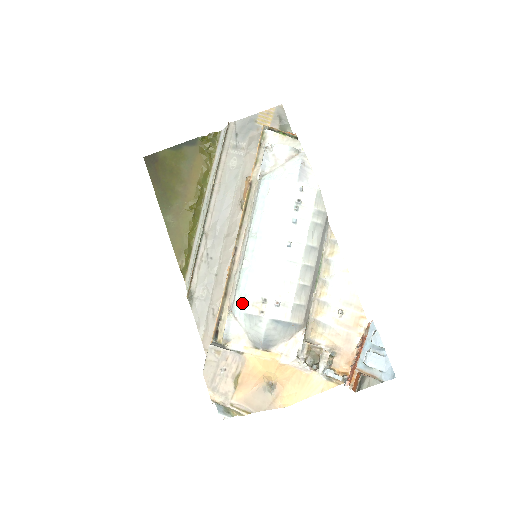
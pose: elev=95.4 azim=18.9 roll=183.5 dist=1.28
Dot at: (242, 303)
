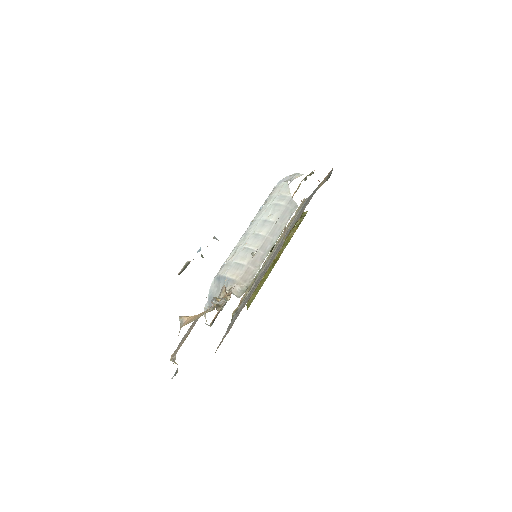
Dot at: occluded
